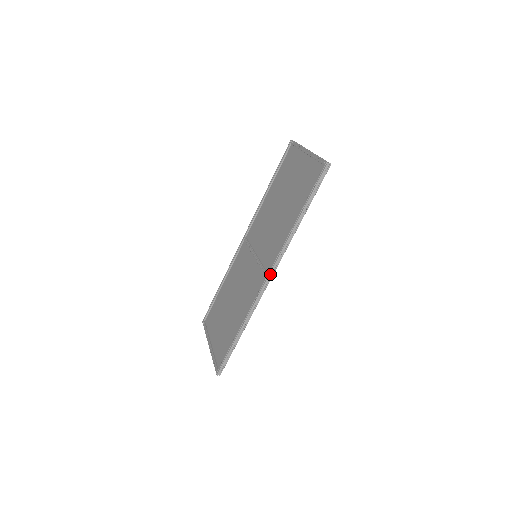
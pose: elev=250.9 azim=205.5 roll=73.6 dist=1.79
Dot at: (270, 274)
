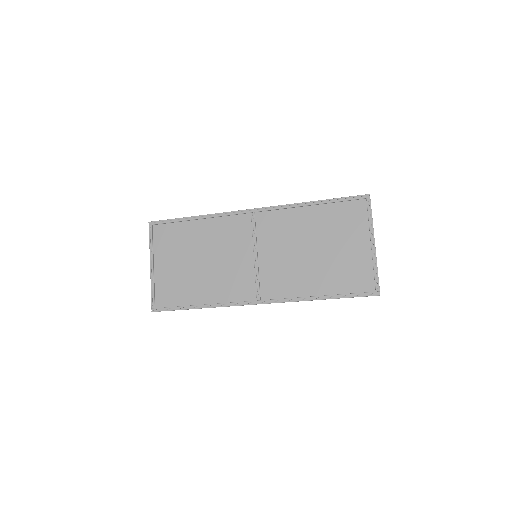
Dot at: occluded
